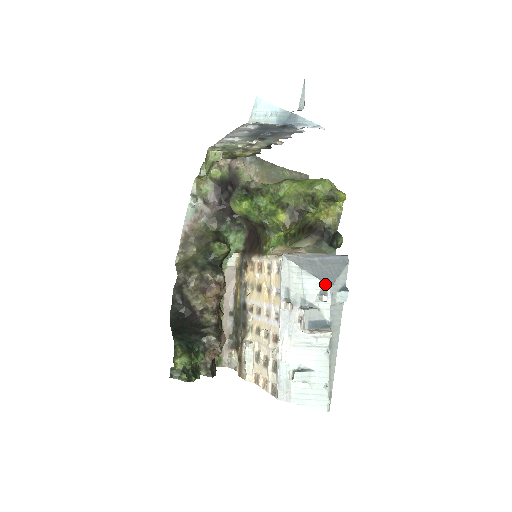
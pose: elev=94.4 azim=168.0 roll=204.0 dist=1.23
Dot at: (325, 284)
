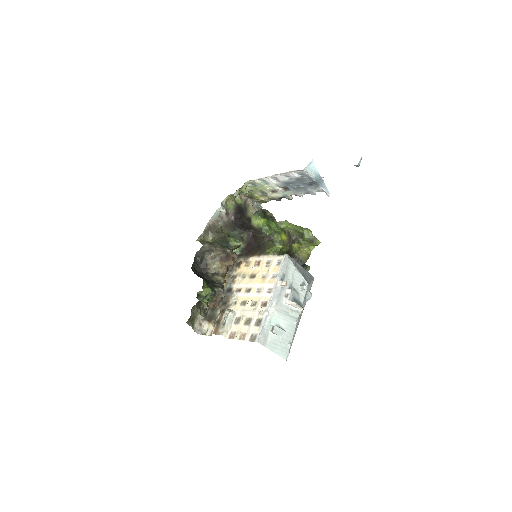
Dot at: (306, 281)
